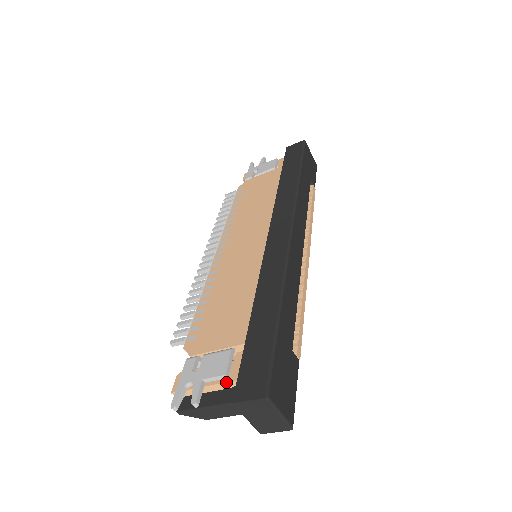
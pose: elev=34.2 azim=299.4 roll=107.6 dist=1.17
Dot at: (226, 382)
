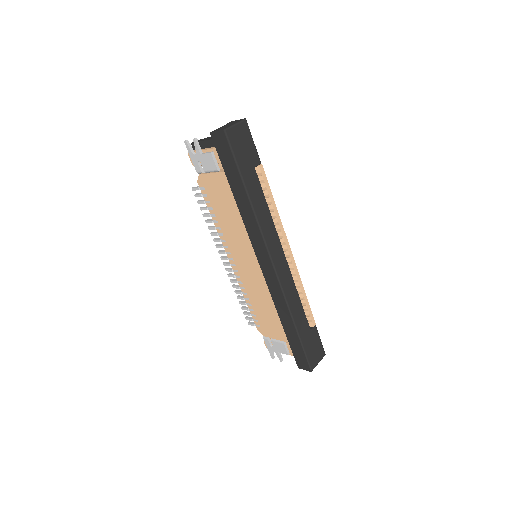
Dot at: occluded
